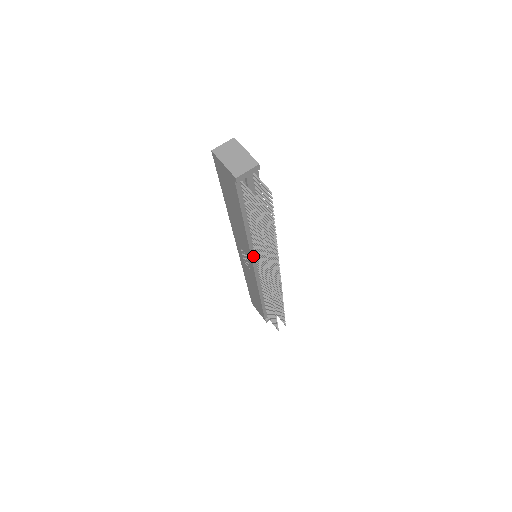
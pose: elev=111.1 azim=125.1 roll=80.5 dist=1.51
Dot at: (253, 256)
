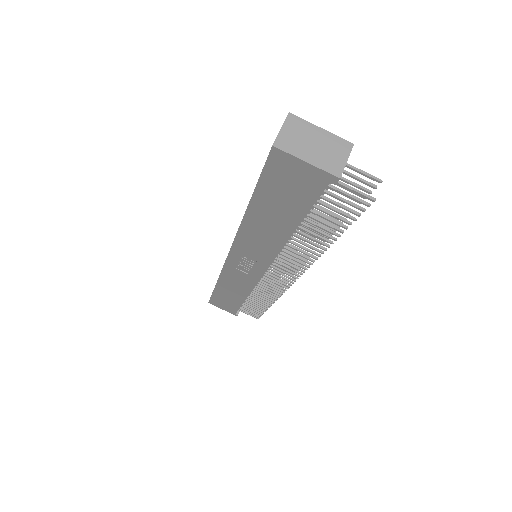
Dot at: (272, 261)
